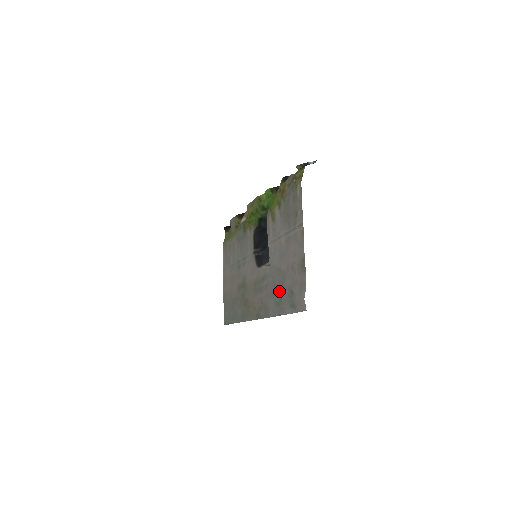
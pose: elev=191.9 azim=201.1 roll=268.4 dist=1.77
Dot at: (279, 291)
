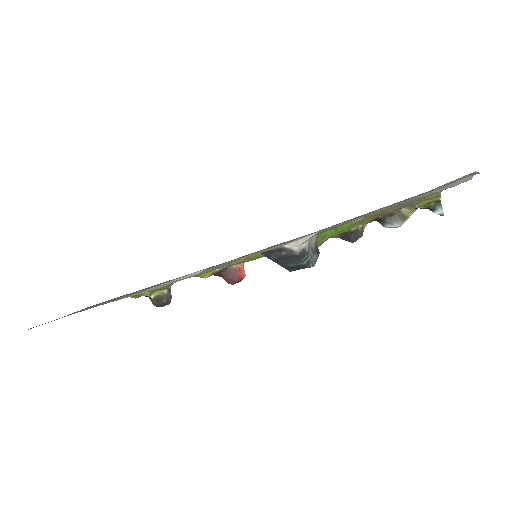
Dot at: (351, 219)
